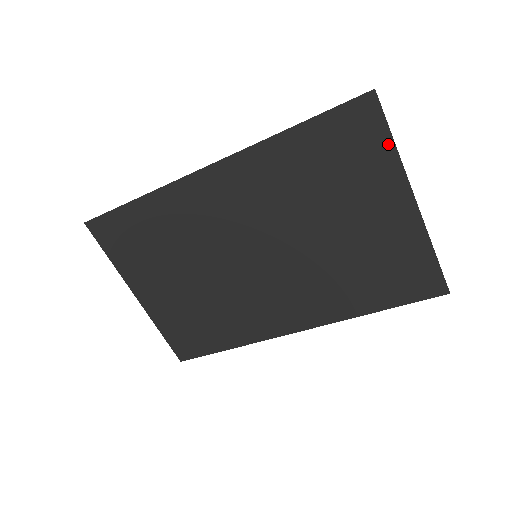
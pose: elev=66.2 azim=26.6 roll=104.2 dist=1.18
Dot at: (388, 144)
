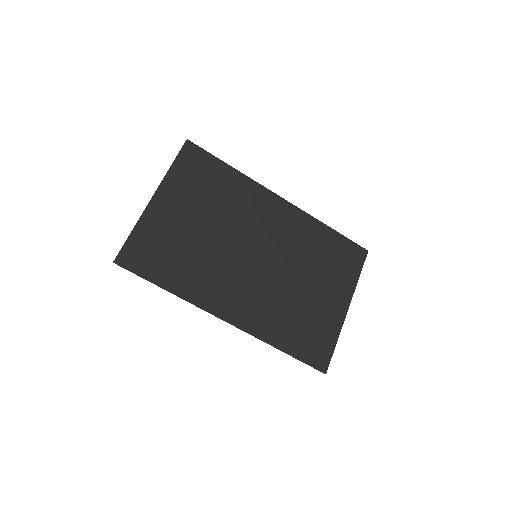
Dot at: (357, 274)
